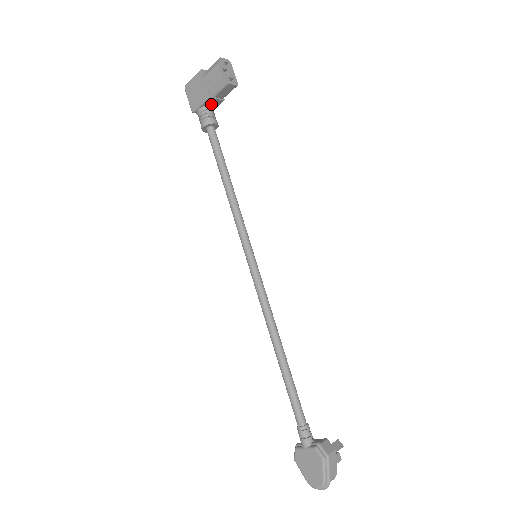
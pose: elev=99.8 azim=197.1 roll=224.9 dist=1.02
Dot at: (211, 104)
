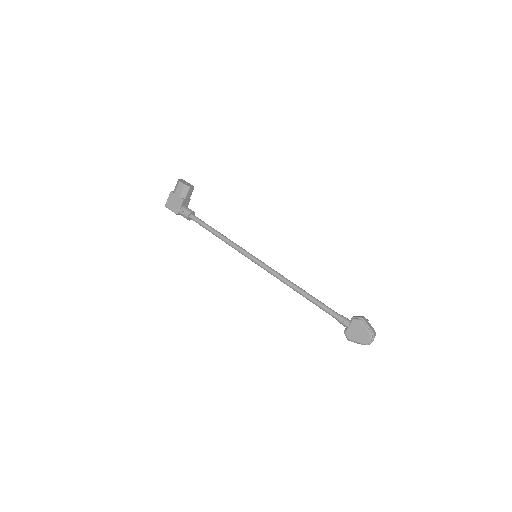
Dot at: (185, 205)
